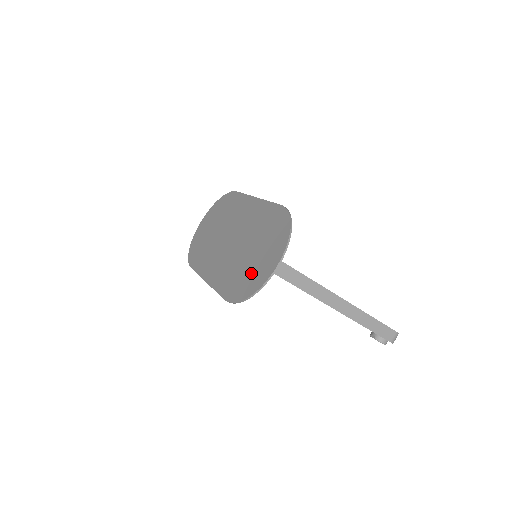
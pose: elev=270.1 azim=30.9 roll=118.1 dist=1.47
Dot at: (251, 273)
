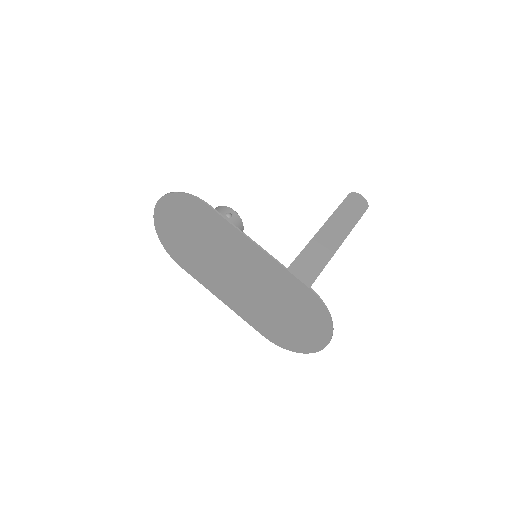
Dot at: (291, 334)
